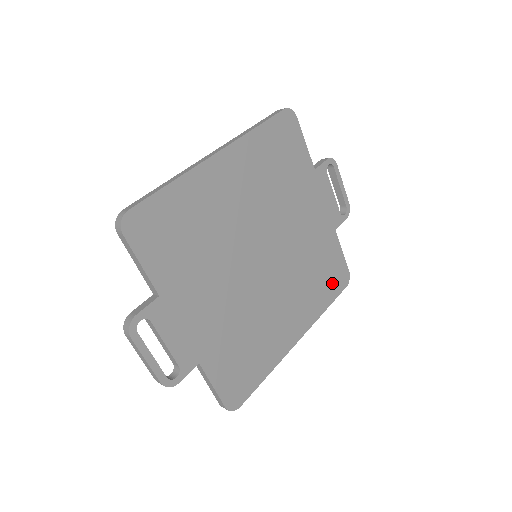
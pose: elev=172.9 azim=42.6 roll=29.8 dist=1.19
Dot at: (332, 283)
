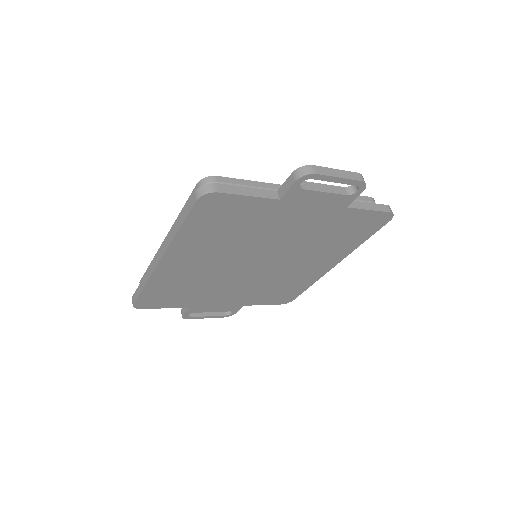
Dot at: (364, 230)
